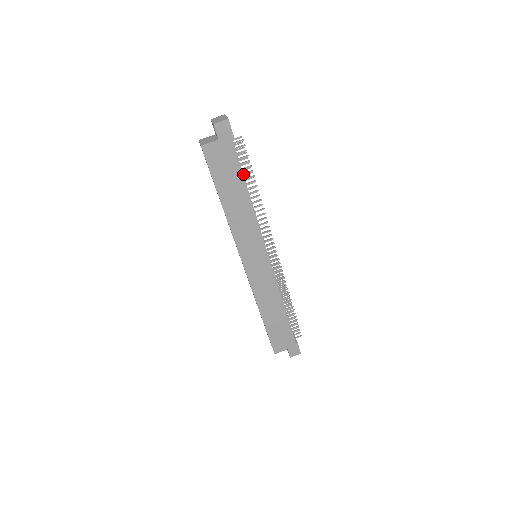
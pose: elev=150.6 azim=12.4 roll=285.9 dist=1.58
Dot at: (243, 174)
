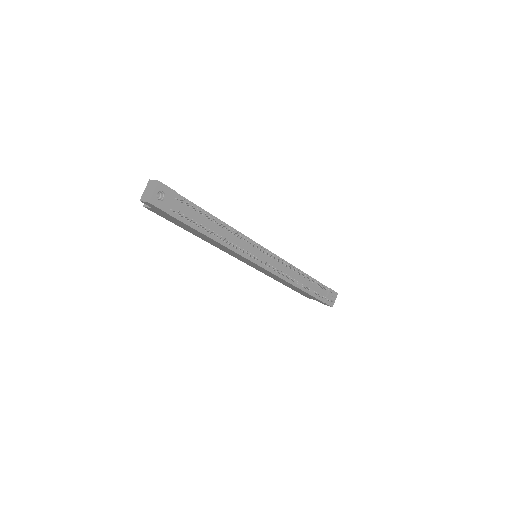
Dot at: (198, 226)
